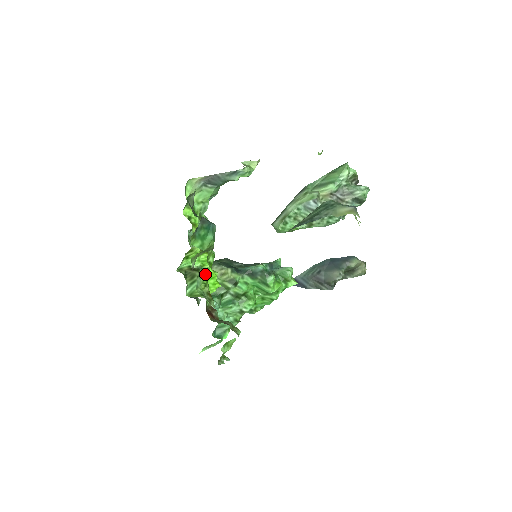
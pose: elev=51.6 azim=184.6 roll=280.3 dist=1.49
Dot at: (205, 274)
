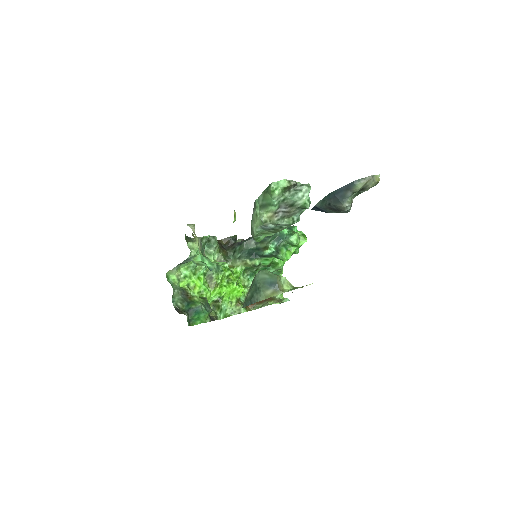
Dot at: (226, 296)
